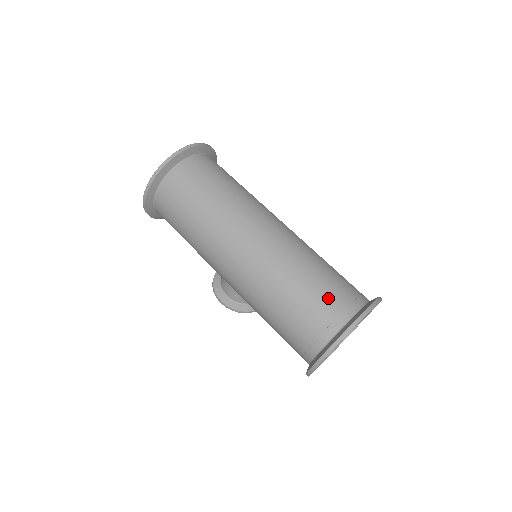
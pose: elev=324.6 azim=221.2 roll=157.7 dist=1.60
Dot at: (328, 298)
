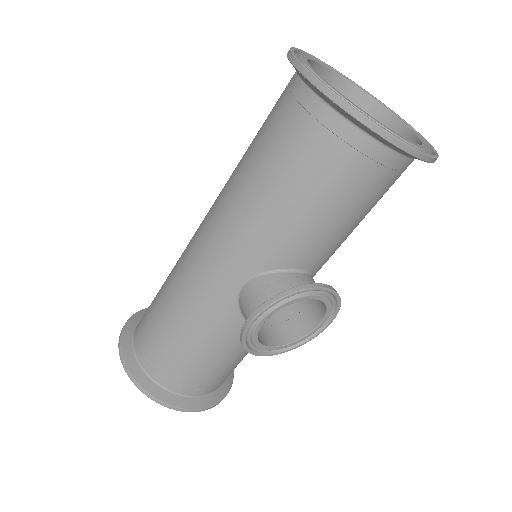
Dot at: occluded
